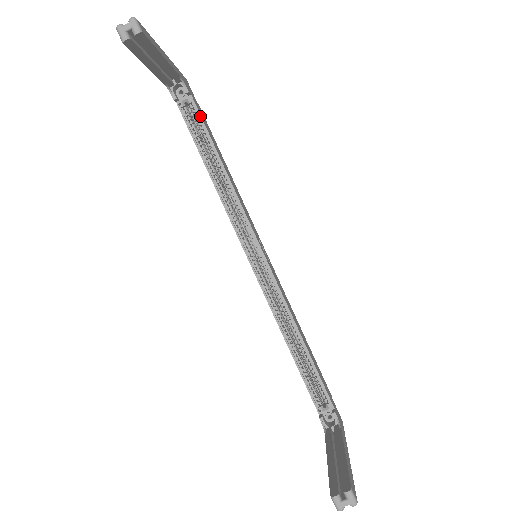
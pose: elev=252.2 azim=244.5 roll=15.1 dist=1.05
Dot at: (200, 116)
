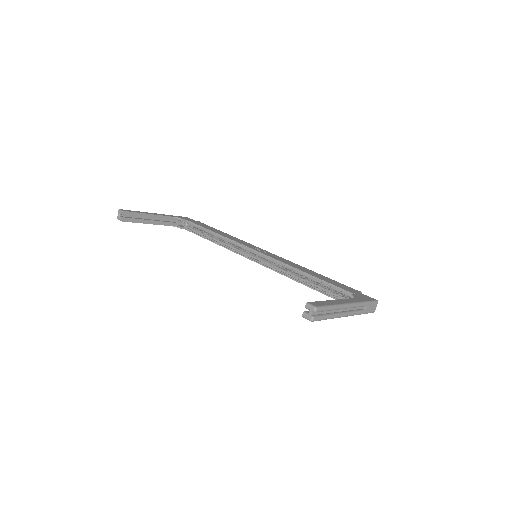
Dot at: (194, 224)
